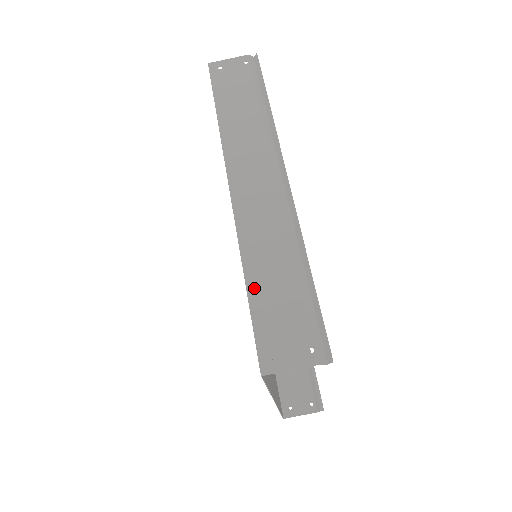
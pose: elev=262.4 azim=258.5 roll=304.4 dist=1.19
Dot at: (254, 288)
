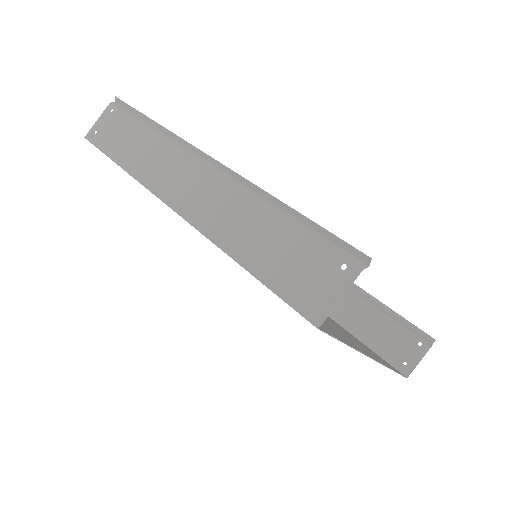
Dot at: (251, 263)
